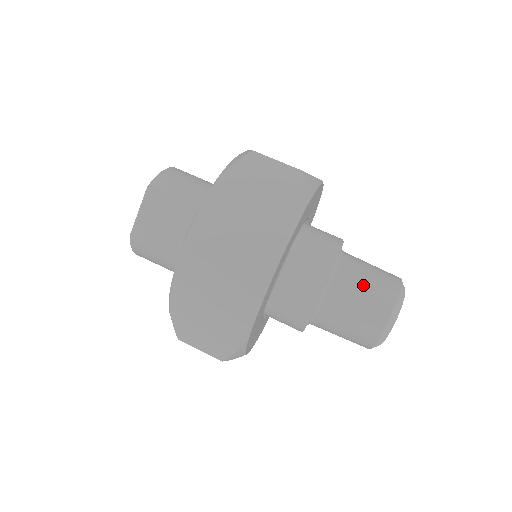
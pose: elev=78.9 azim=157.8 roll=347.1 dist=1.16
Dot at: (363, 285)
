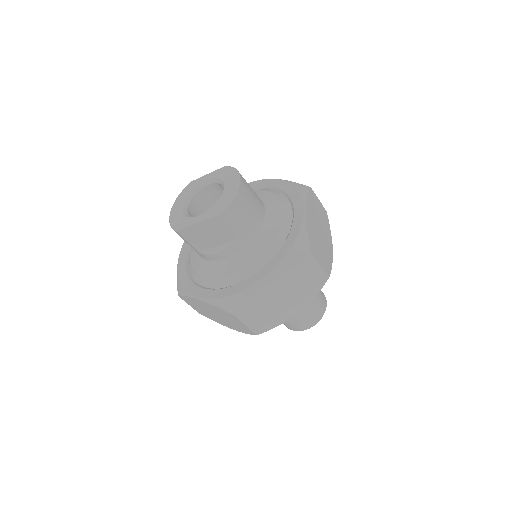
Dot at: (307, 313)
